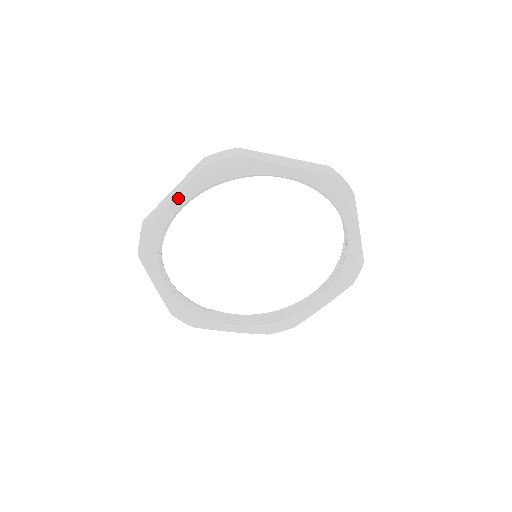
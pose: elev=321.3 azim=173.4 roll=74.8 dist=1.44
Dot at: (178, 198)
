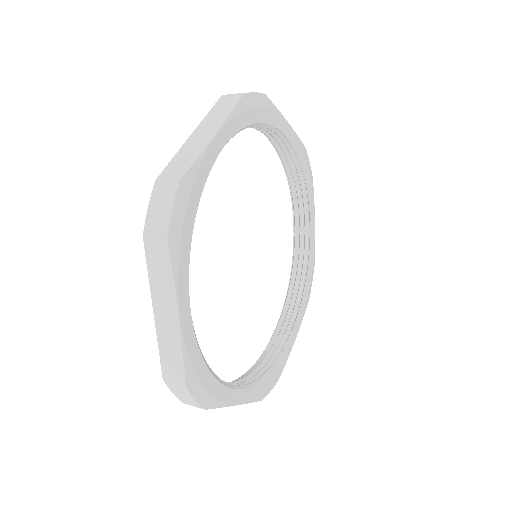
Dot at: (181, 305)
